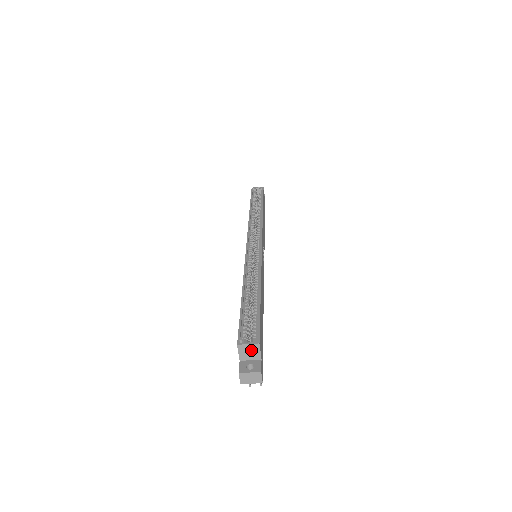
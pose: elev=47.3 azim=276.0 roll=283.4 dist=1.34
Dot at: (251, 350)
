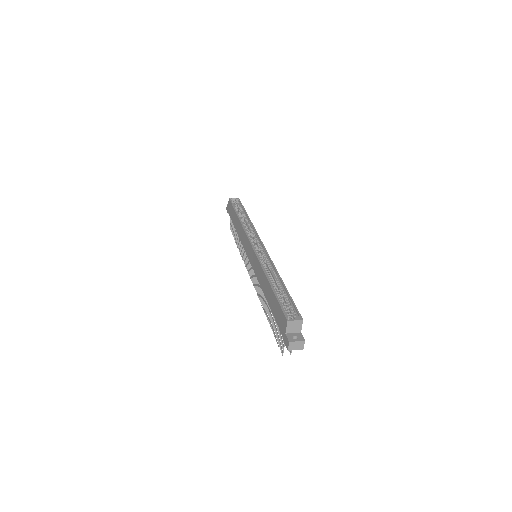
Dot at: (296, 325)
